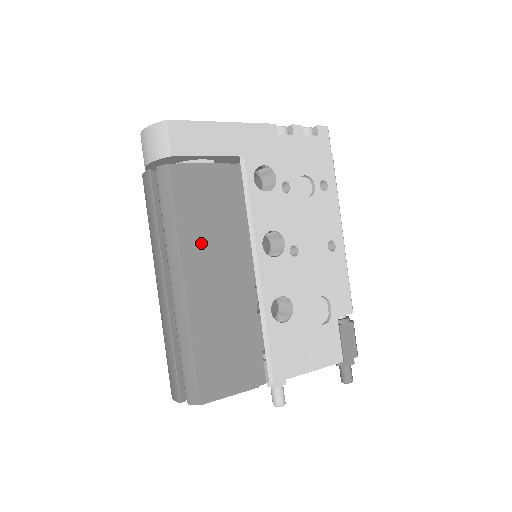
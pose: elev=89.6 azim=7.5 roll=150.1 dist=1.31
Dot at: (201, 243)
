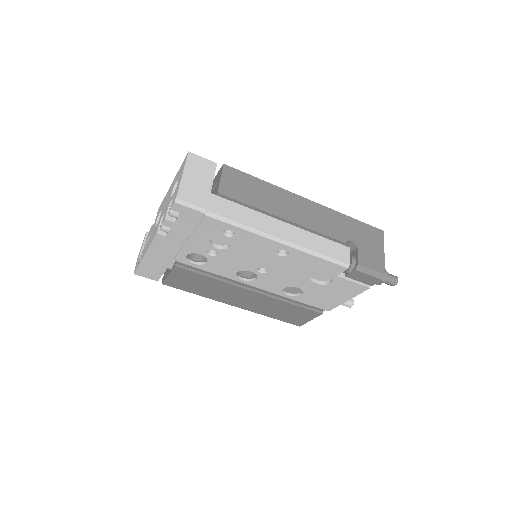
Dot at: (217, 294)
